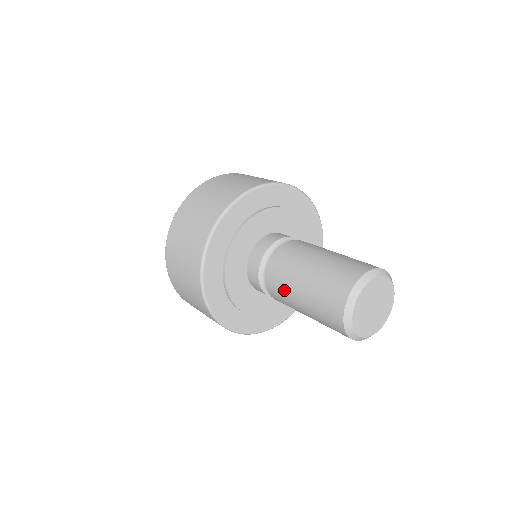
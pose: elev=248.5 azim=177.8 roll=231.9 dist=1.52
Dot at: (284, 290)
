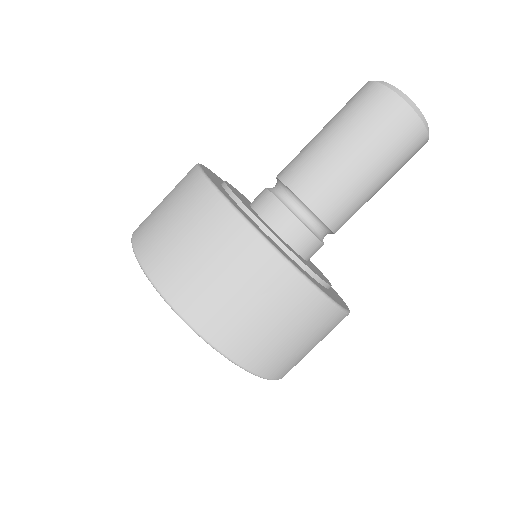
Dot at: (334, 178)
